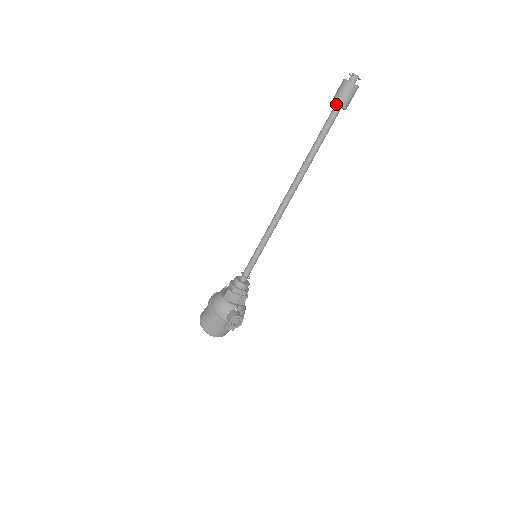
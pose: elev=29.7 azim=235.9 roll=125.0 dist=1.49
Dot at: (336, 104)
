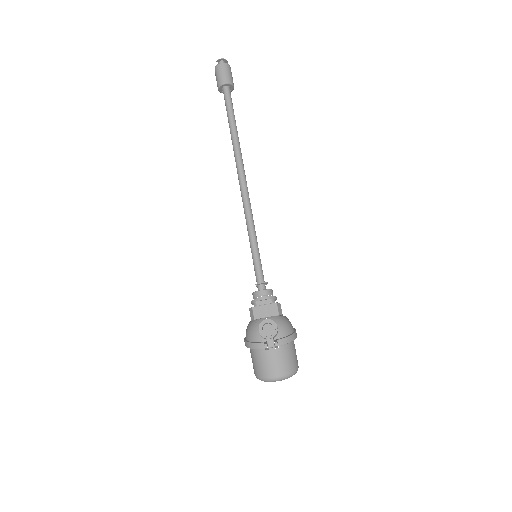
Dot at: (219, 86)
